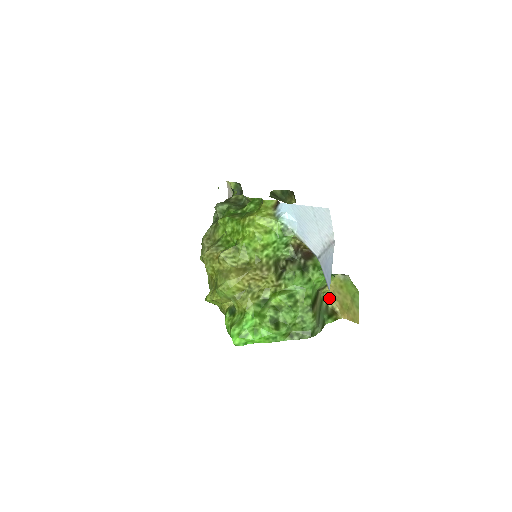
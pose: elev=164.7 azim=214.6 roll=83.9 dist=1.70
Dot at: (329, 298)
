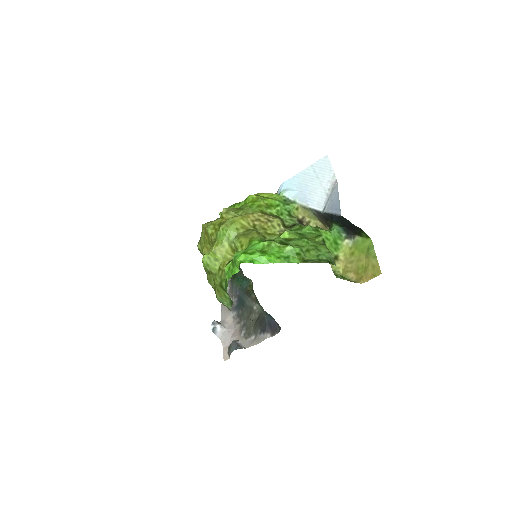
Dot at: occluded
